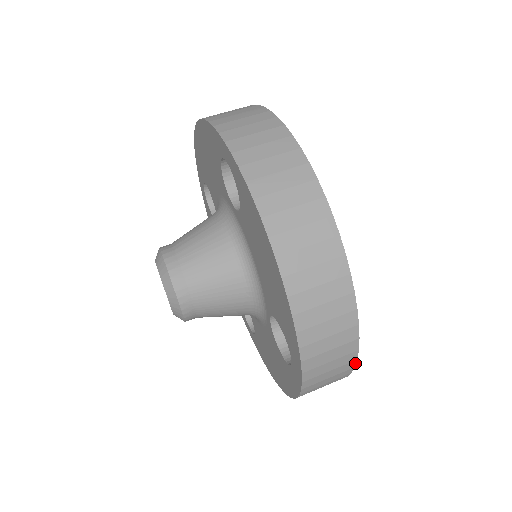
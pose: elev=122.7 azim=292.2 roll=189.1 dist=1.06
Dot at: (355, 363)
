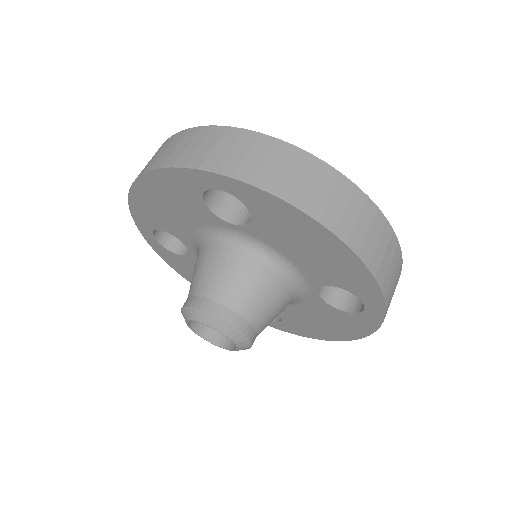
Dot at: (400, 274)
